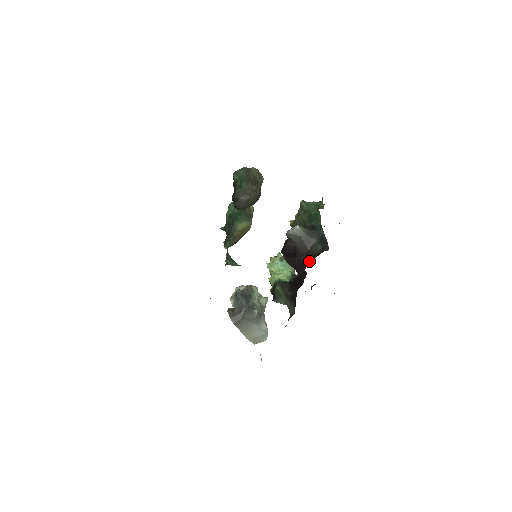
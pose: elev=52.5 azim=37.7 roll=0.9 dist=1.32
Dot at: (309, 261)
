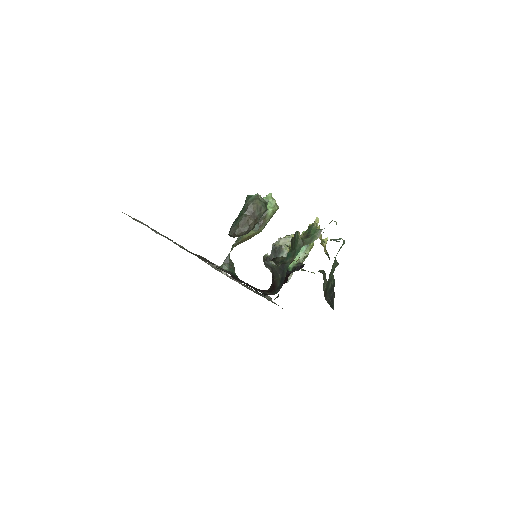
Dot at: (271, 288)
